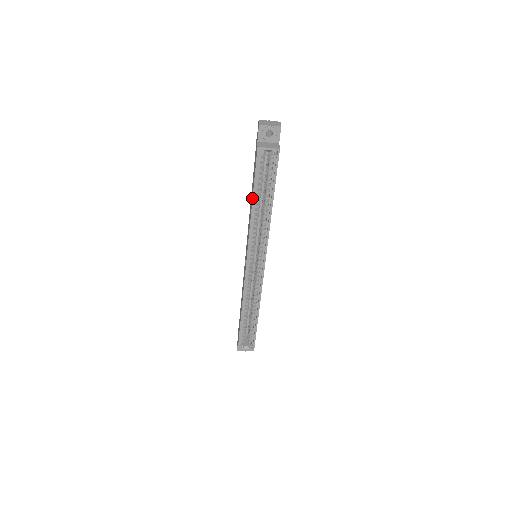
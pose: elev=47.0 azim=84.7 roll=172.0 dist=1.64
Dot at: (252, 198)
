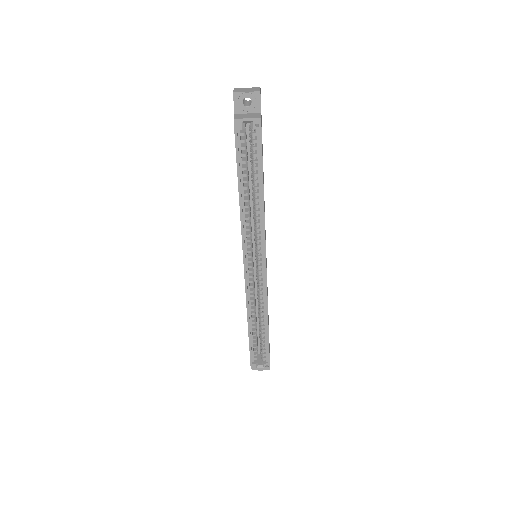
Dot at: occluded
